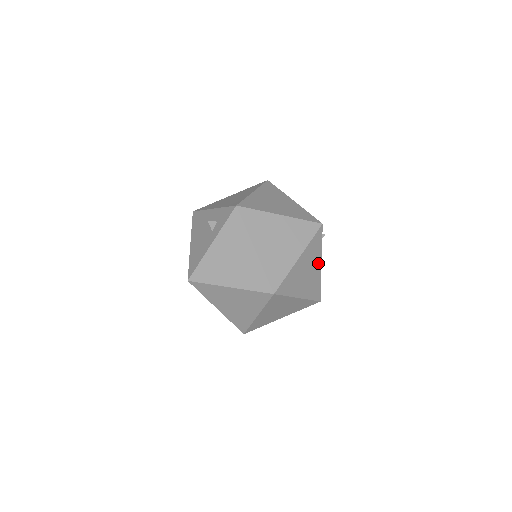
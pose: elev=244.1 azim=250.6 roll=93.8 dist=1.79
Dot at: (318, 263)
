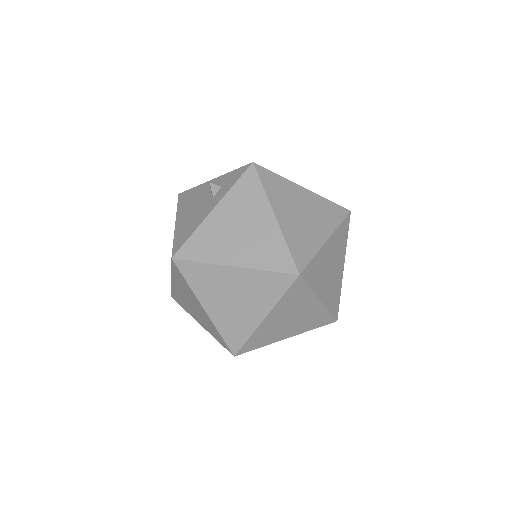
Dot at: (341, 263)
